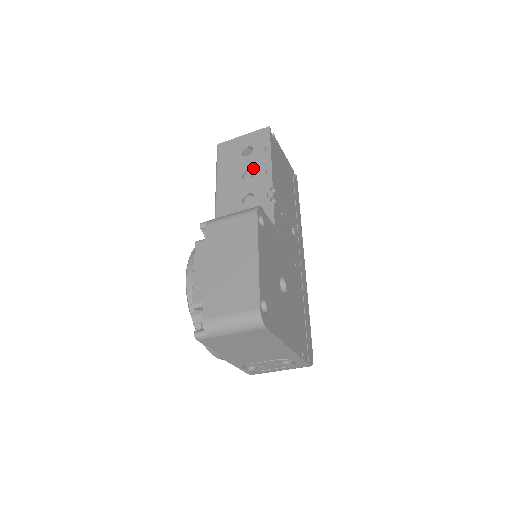
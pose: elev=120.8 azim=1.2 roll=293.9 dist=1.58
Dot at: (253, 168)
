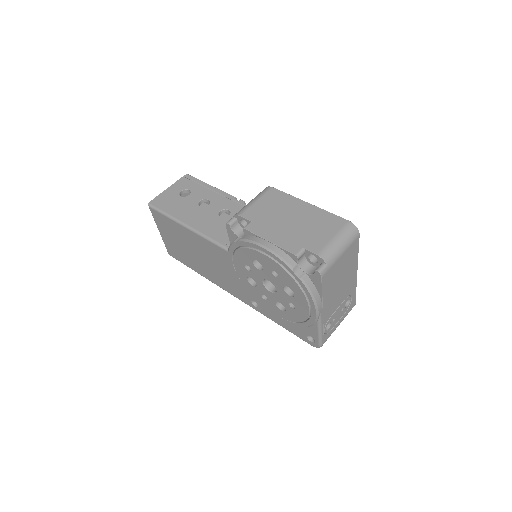
Dot at: (205, 198)
